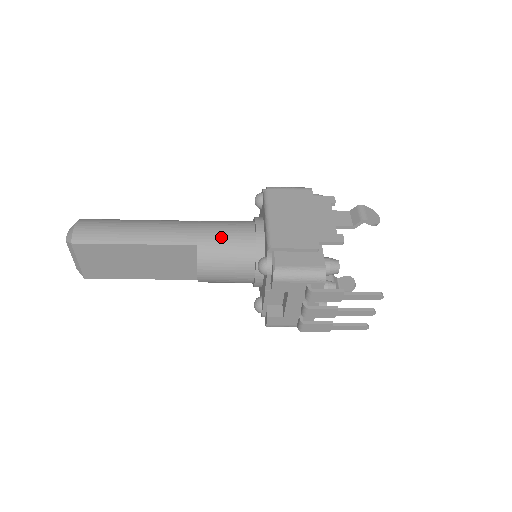
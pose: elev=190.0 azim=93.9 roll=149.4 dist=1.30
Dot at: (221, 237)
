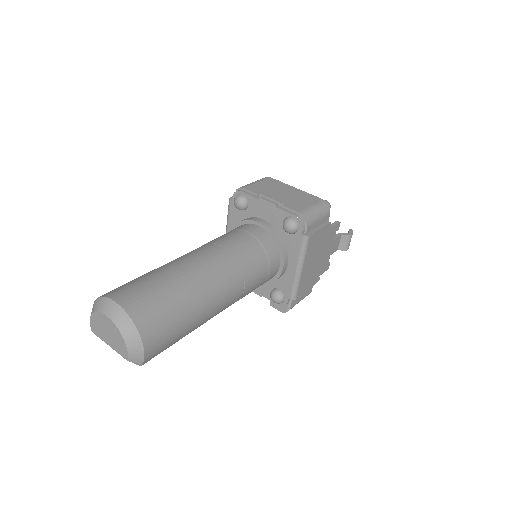
Dot at: (258, 285)
